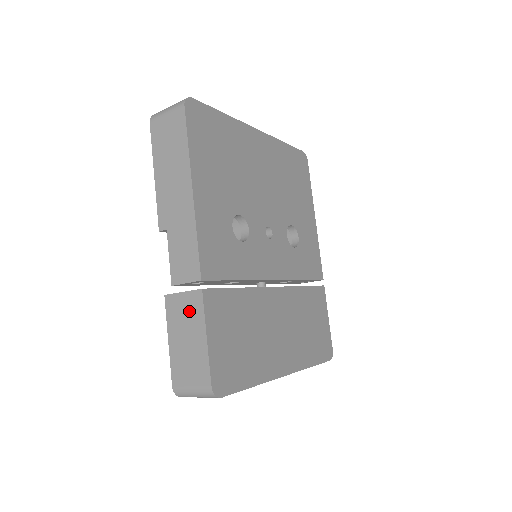
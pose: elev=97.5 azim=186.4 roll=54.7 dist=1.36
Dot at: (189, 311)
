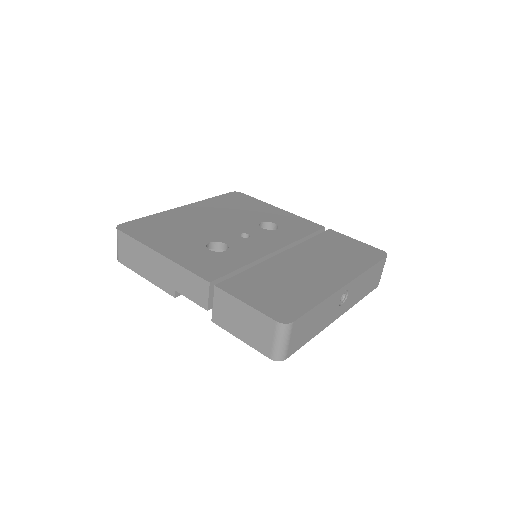
Dot at: (225, 307)
